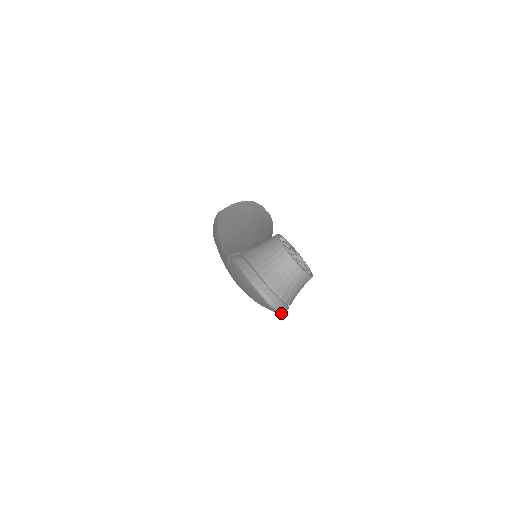
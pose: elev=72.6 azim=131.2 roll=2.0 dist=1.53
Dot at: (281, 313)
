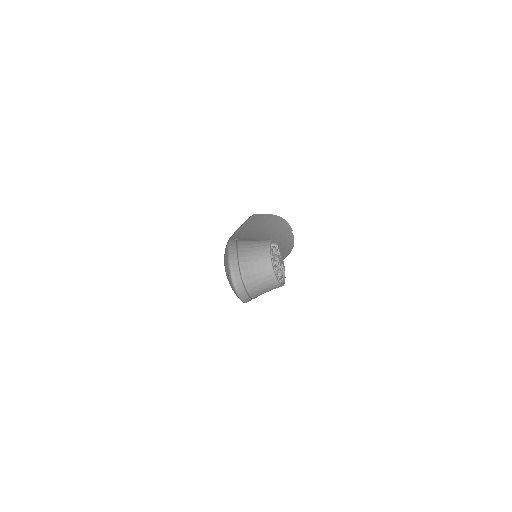
Dot at: (240, 298)
